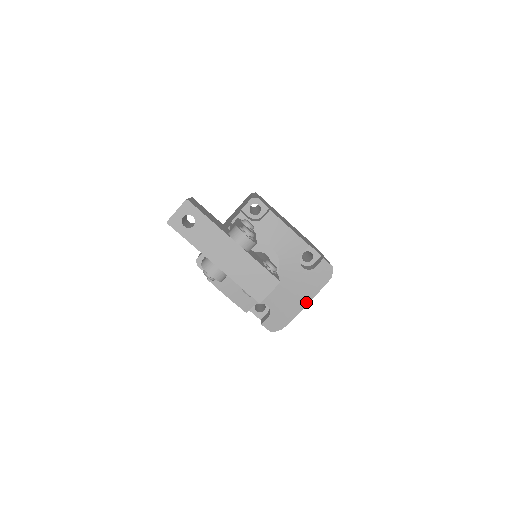
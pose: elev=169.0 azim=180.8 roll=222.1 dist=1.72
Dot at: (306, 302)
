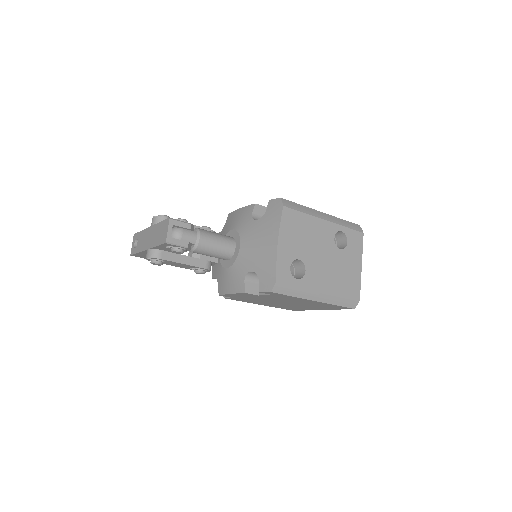
Dot at: (276, 241)
